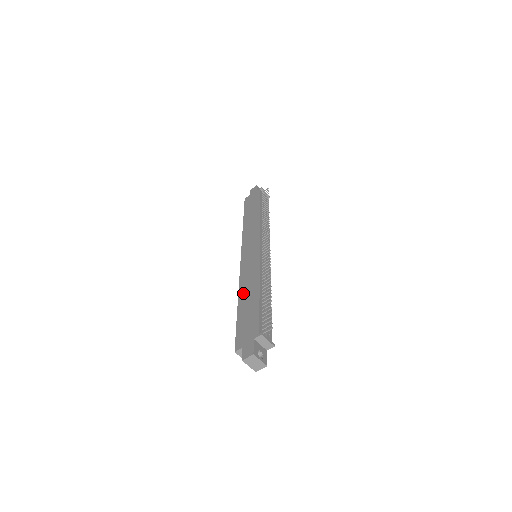
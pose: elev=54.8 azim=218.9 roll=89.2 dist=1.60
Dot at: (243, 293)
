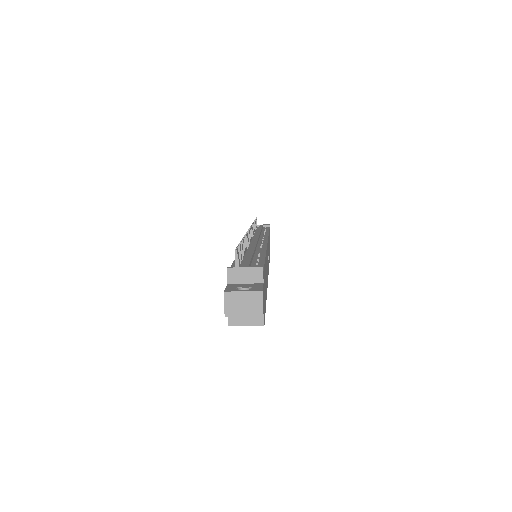
Dot at: occluded
